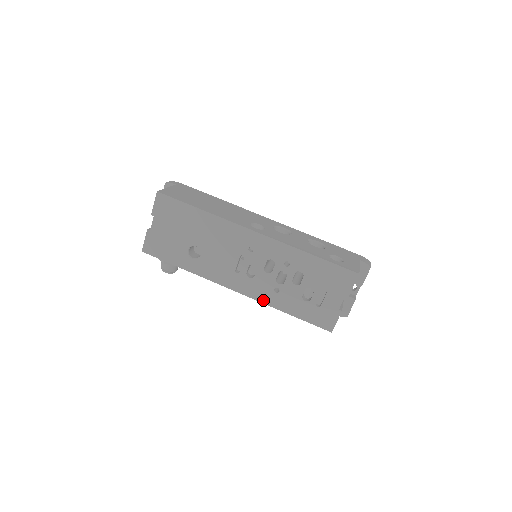
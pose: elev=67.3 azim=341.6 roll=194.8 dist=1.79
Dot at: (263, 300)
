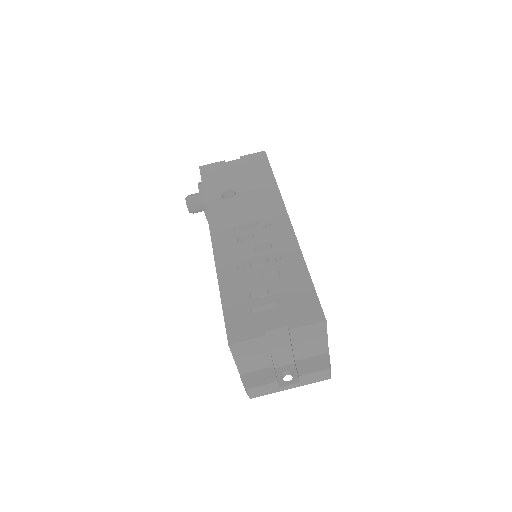
Dot at: (219, 263)
